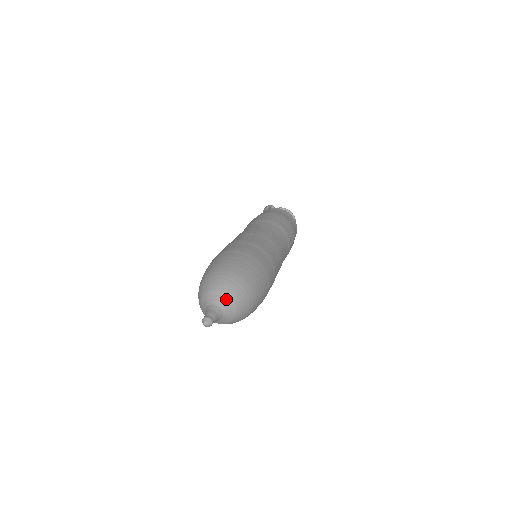
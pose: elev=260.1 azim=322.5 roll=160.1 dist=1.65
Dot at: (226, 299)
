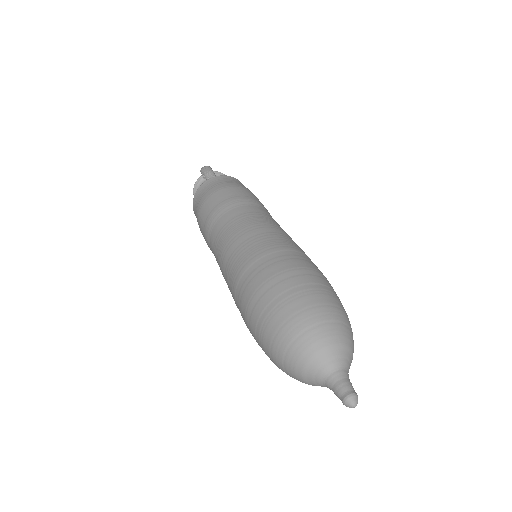
Dot at: (350, 356)
